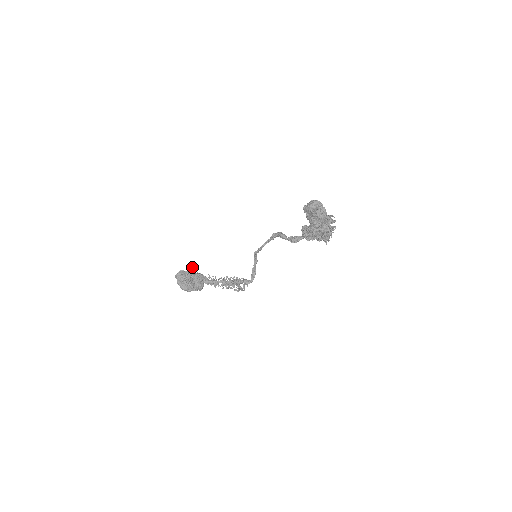
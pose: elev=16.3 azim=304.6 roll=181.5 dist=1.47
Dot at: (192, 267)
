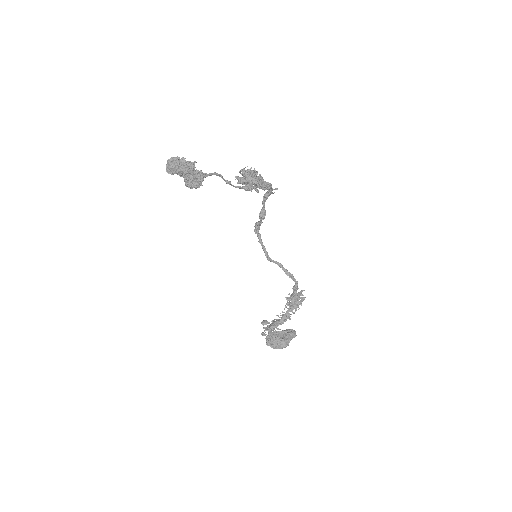
Dot at: (264, 324)
